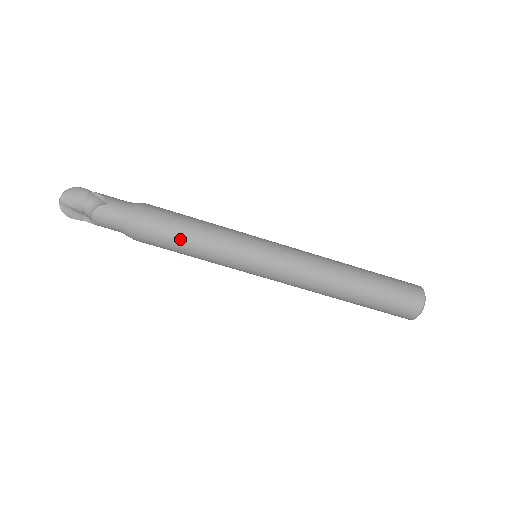
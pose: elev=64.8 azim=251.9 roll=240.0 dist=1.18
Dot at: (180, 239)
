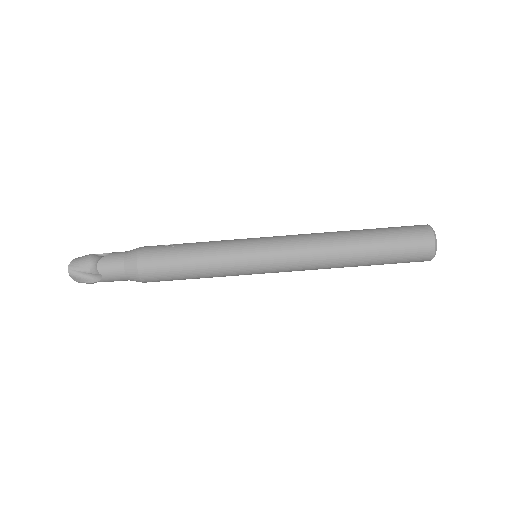
Dot at: (179, 256)
